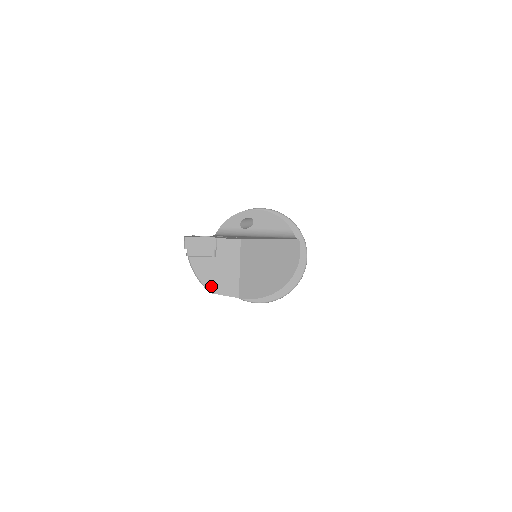
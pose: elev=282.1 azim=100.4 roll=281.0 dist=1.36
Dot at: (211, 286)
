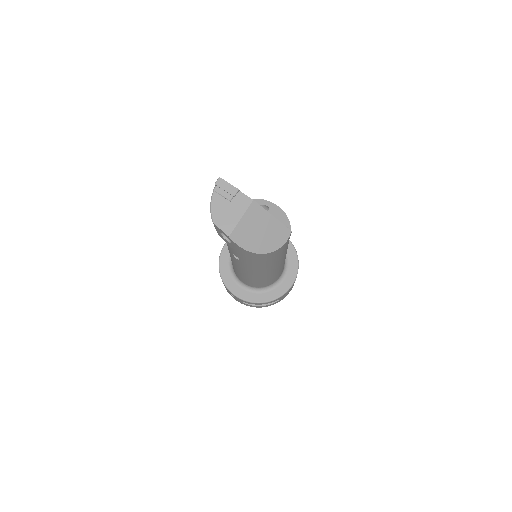
Dot at: (216, 218)
